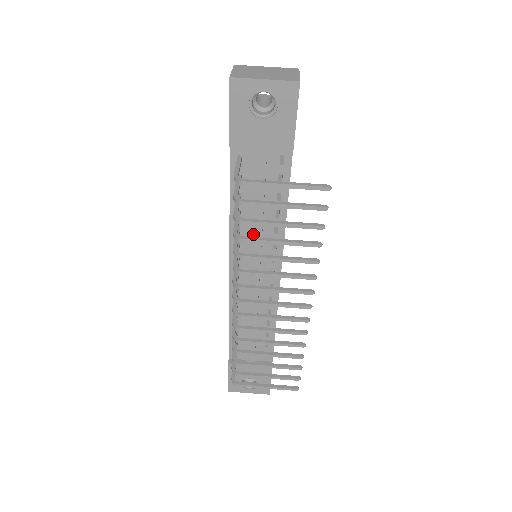
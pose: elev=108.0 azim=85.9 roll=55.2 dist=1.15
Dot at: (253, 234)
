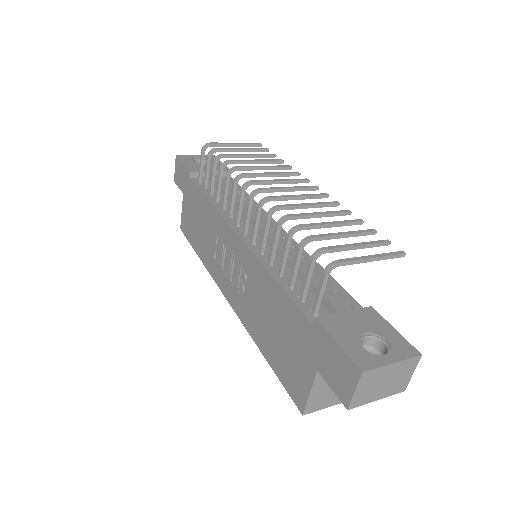
Dot at: (237, 203)
